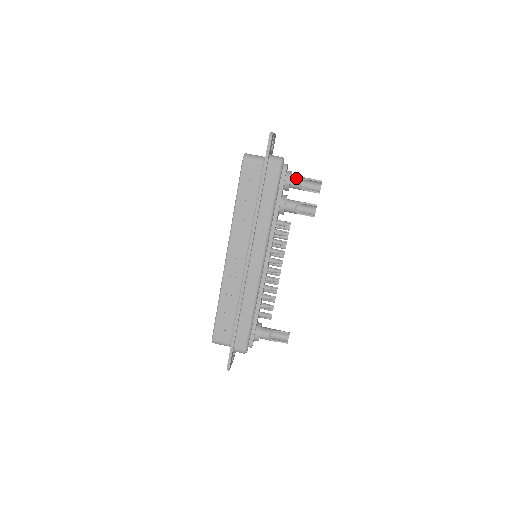
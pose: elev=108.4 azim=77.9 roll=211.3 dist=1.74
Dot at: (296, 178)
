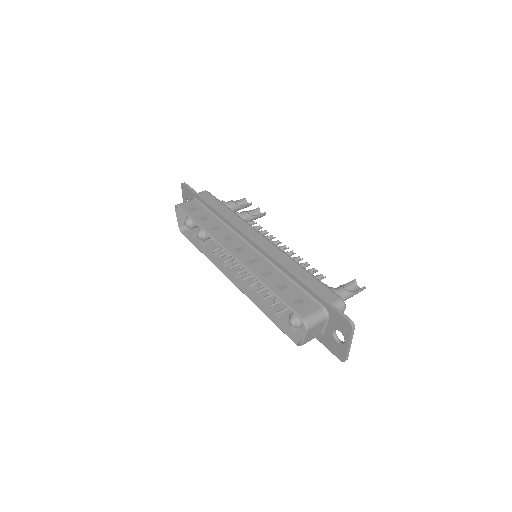
Dot at: (226, 202)
